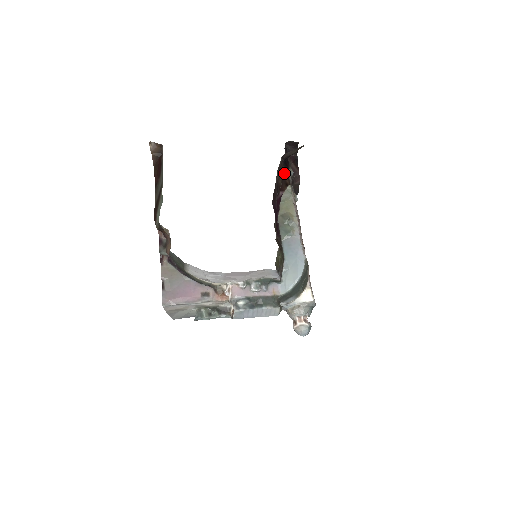
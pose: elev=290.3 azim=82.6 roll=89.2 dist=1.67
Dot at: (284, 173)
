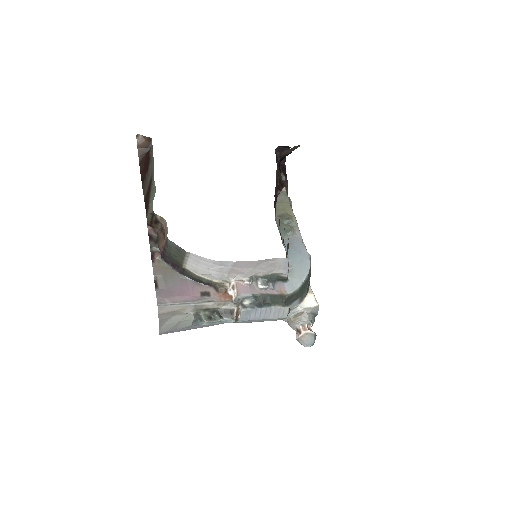
Dot at: (279, 174)
